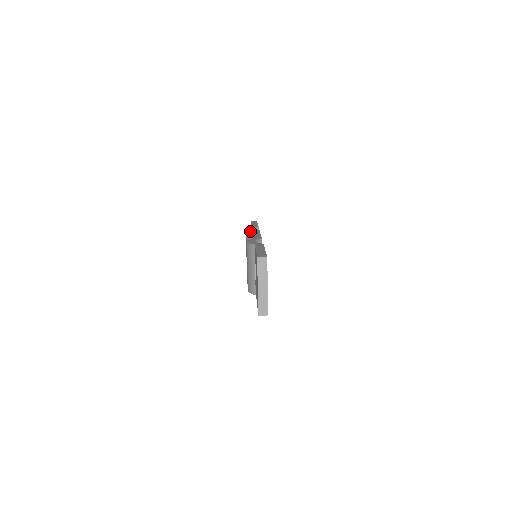
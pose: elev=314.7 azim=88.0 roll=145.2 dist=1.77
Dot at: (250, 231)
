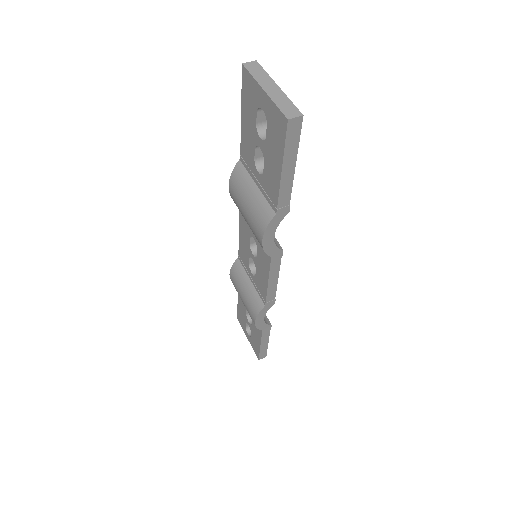
Dot at: (235, 262)
